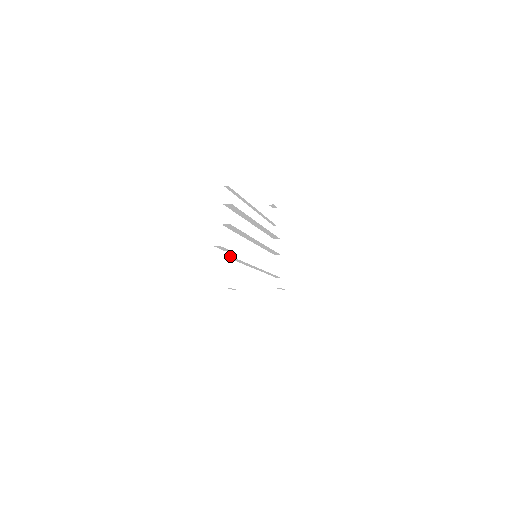
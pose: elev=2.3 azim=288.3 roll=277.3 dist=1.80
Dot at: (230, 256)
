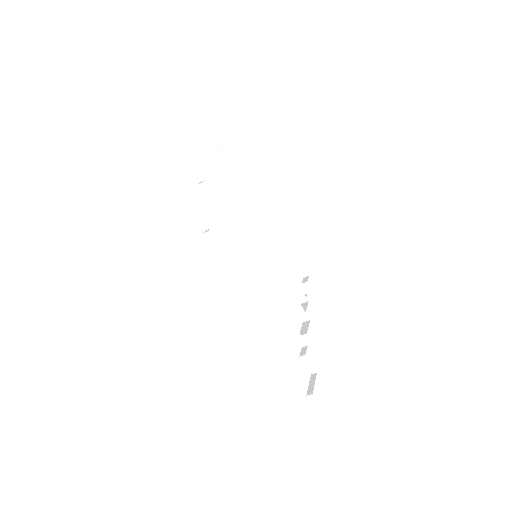
Dot at: (203, 183)
